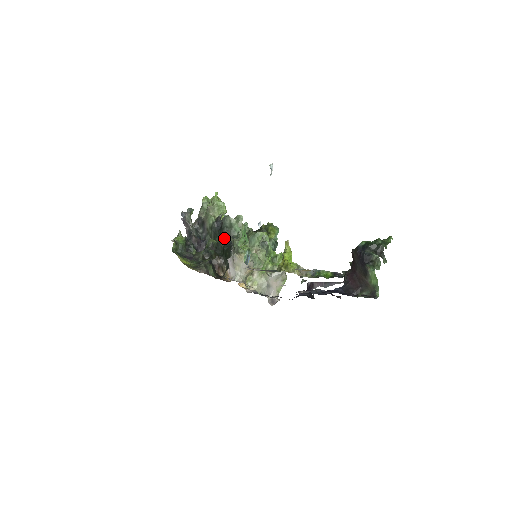
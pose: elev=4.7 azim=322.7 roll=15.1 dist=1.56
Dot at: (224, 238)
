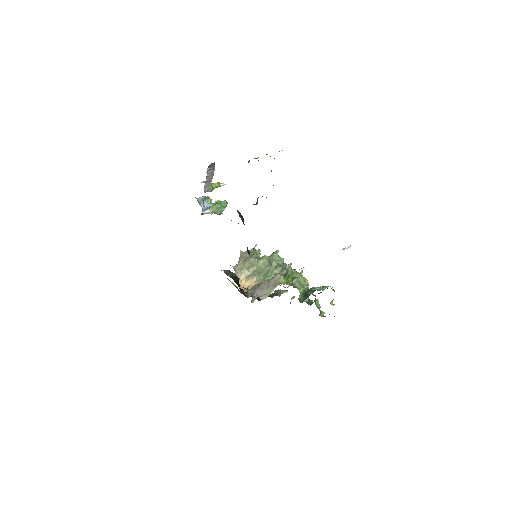
Dot at: occluded
